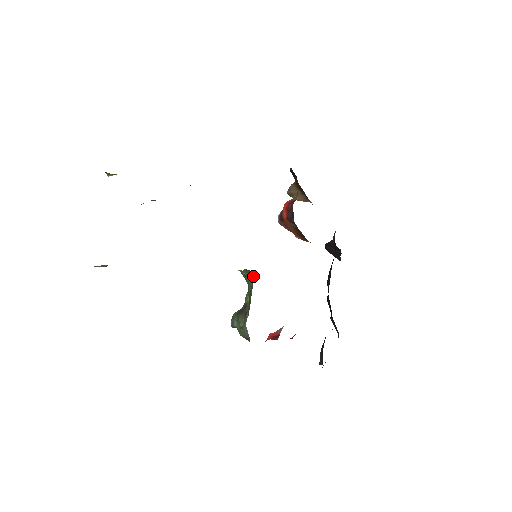
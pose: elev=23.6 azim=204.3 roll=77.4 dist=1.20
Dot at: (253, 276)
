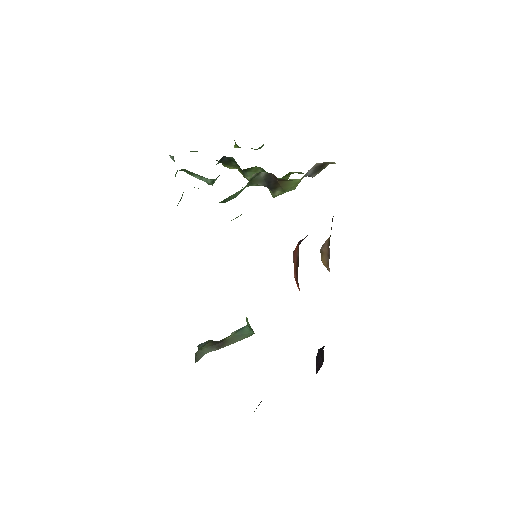
Dot at: (250, 332)
